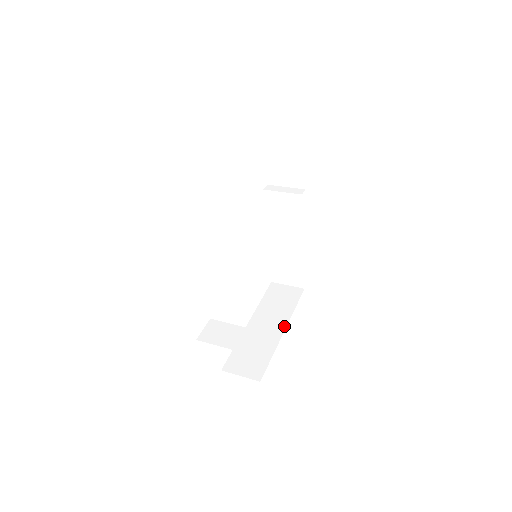
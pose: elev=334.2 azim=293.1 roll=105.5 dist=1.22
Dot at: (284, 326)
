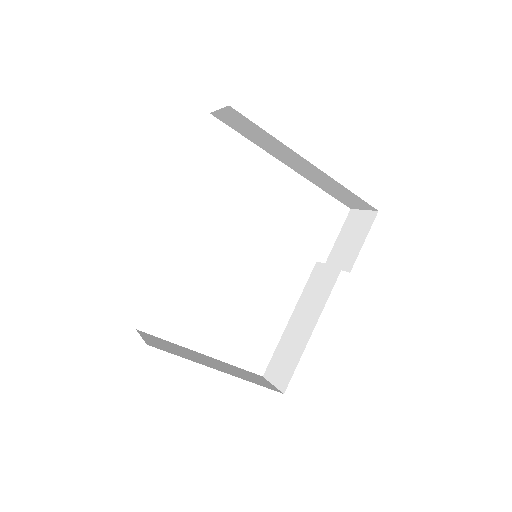
Dot at: (226, 372)
